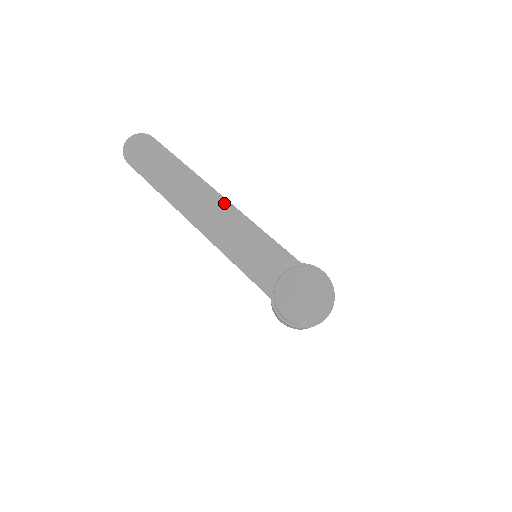
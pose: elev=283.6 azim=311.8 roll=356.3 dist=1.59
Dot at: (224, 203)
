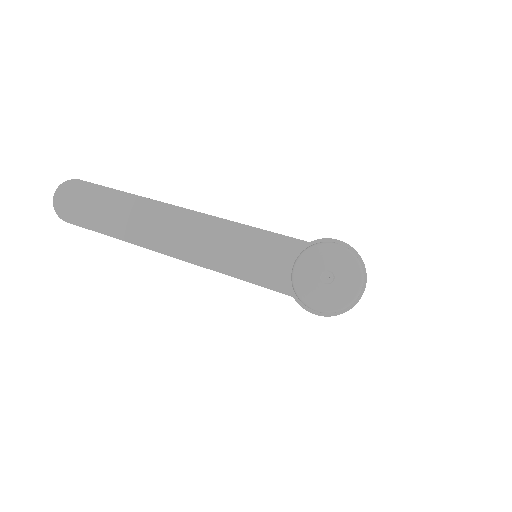
Dot at: (193, 216)
